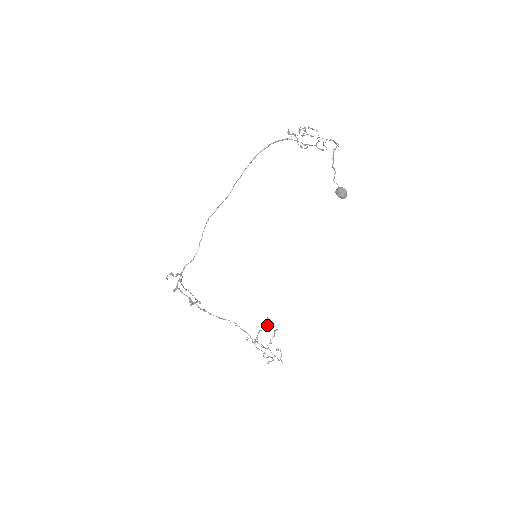
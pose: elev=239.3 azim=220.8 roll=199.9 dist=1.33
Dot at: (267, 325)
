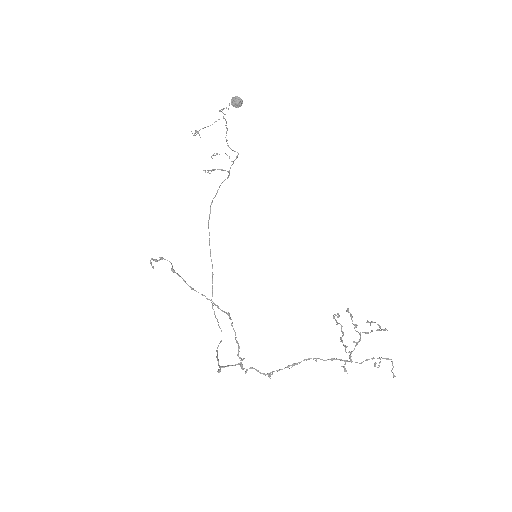
Dot at: occluded
